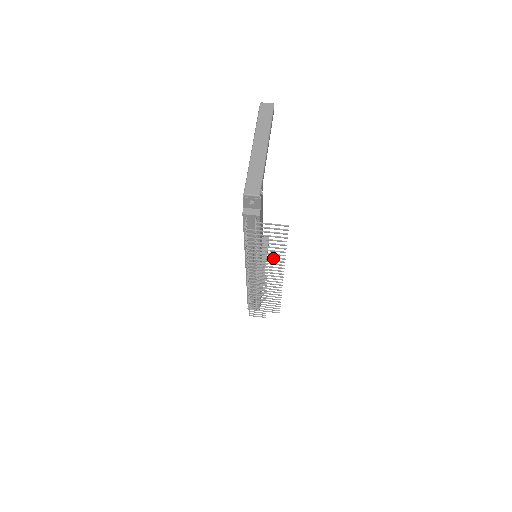
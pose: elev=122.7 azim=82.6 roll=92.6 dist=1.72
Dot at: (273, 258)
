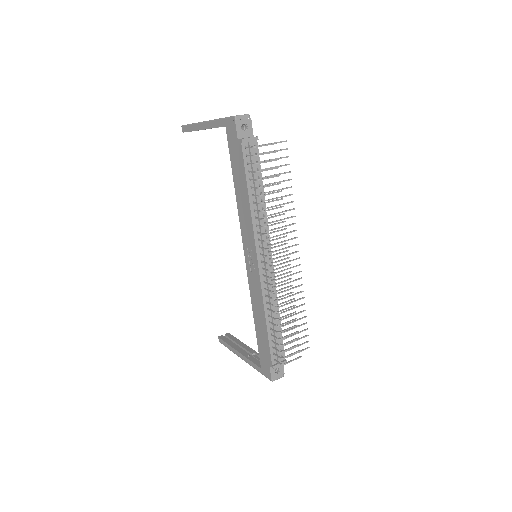
Dot at: occluded
